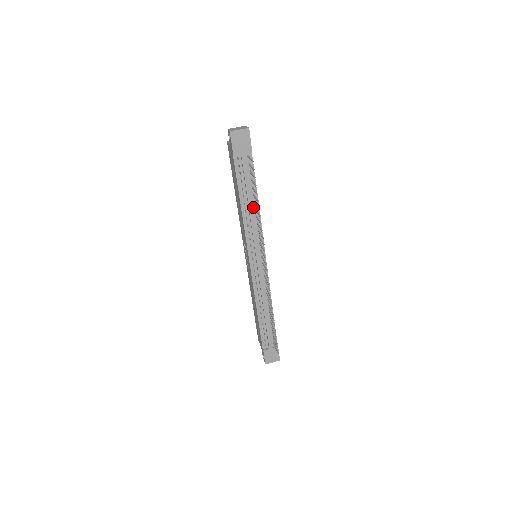
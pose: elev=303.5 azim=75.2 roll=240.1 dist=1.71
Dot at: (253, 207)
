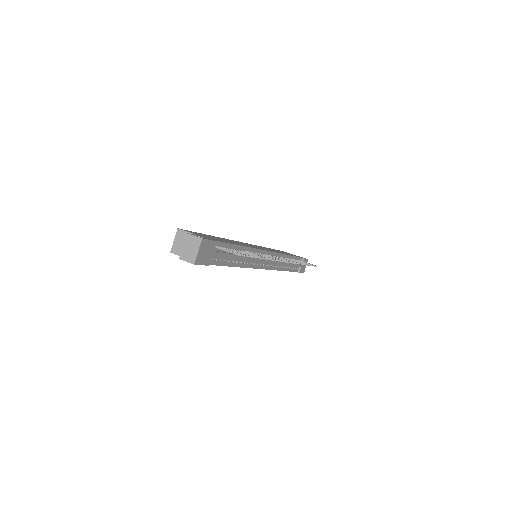
Dot at: occluded
